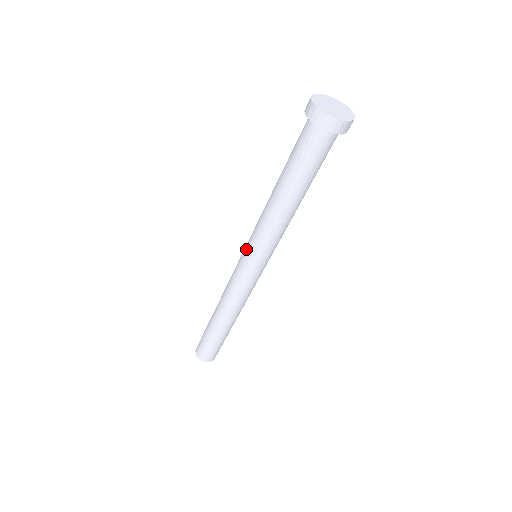
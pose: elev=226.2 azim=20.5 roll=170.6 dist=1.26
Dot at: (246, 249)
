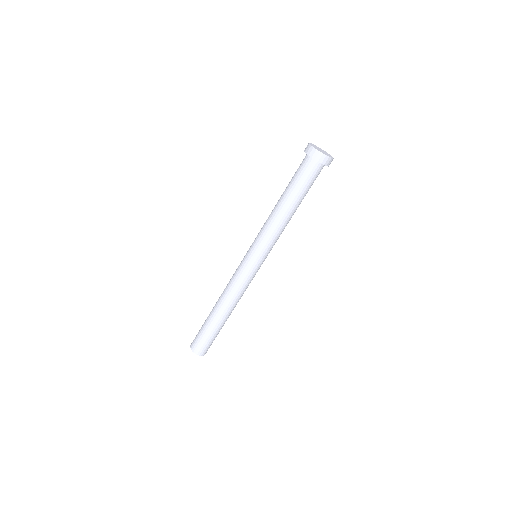
Dot at: (250, 246)
